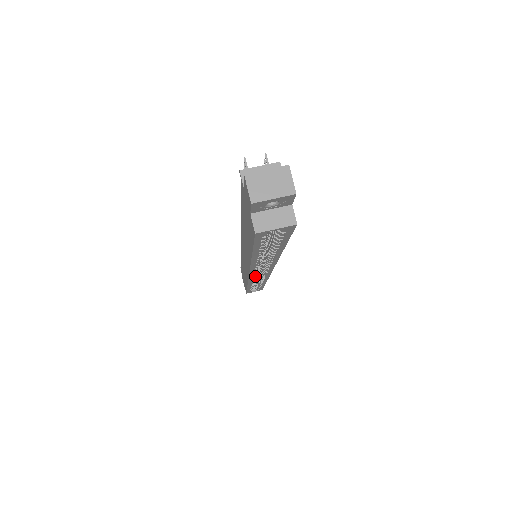
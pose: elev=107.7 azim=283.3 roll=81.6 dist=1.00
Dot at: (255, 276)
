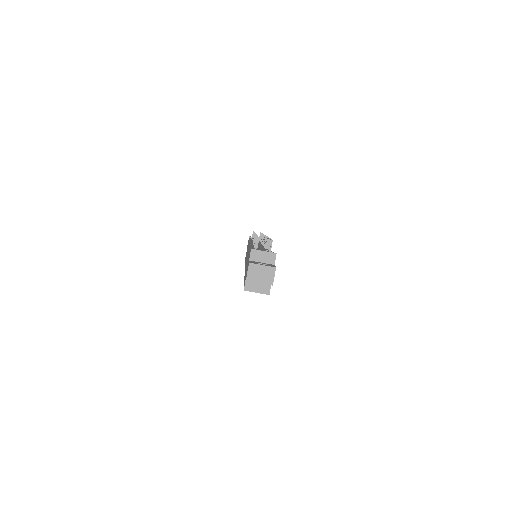
Dot at: occluded
